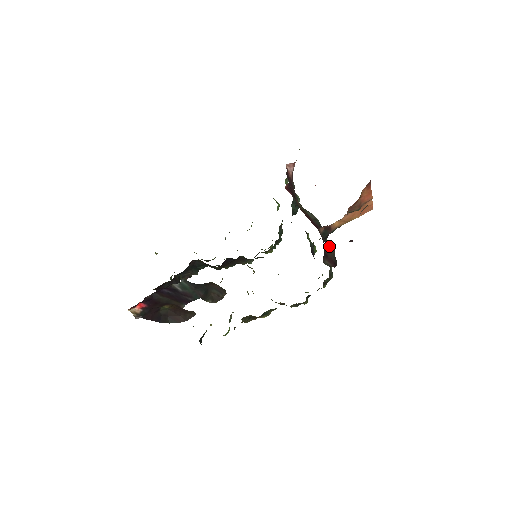
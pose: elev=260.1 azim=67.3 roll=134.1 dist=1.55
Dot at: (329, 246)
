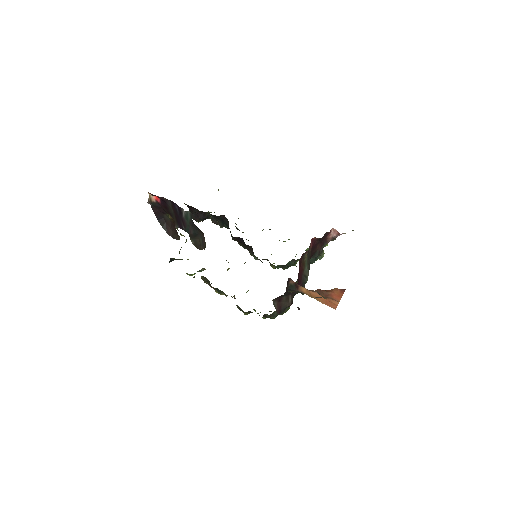
Dot at: (289, 298)
